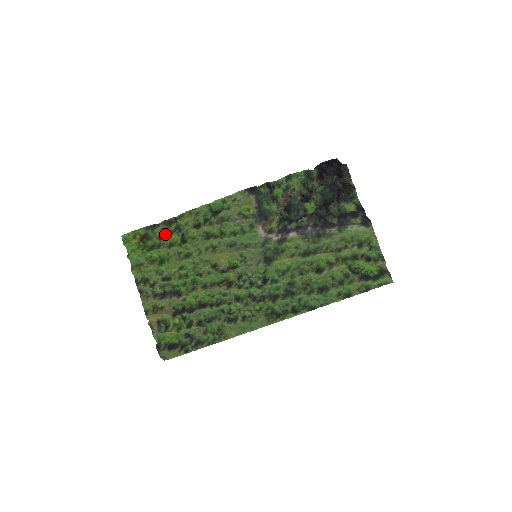
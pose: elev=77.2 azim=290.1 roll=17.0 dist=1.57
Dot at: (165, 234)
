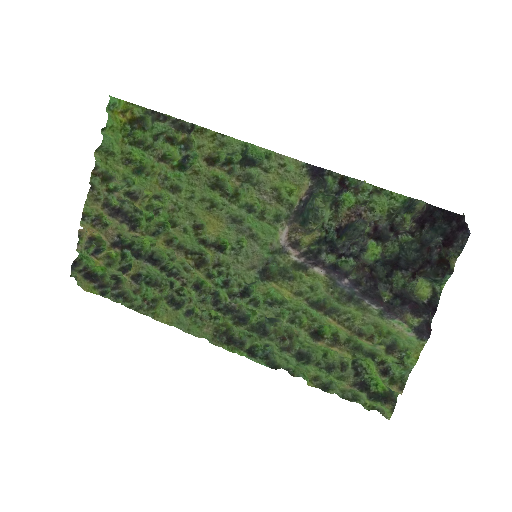
Dot at: (165, 138)
